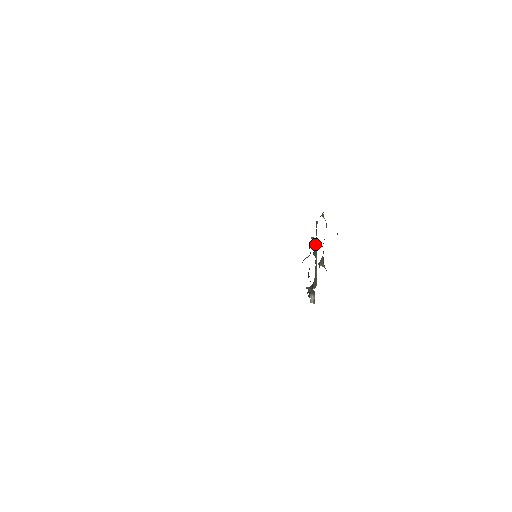
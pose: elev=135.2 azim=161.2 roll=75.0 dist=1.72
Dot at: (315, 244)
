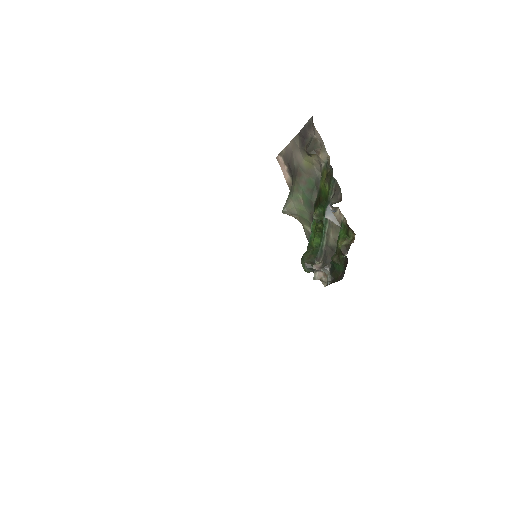
Dot at: occluded
